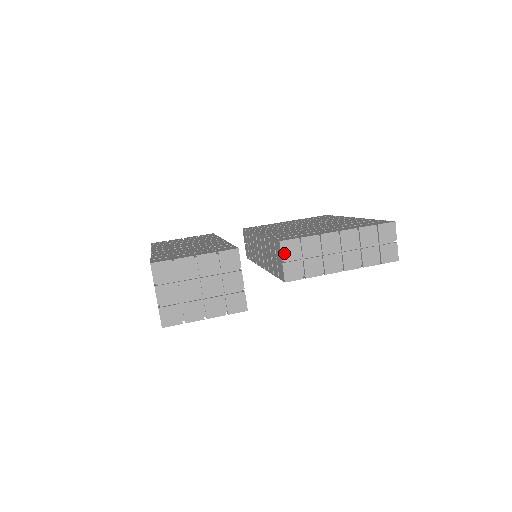
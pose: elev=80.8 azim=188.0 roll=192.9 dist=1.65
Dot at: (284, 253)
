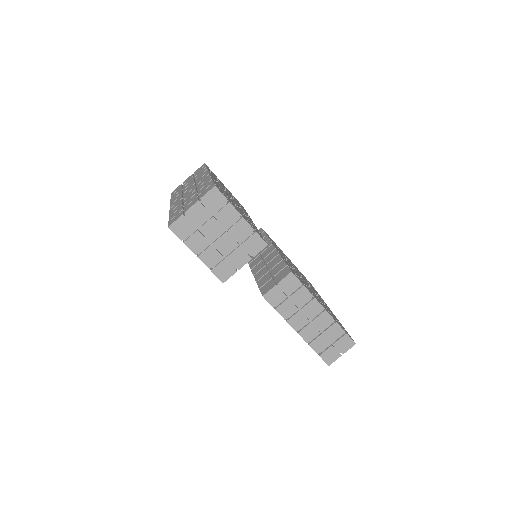
Dot at: (285, 281)
